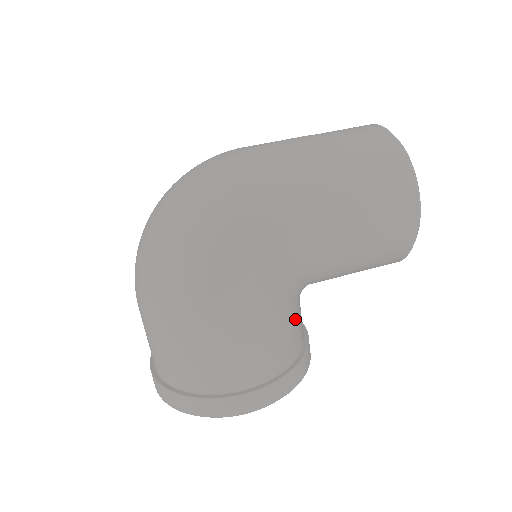
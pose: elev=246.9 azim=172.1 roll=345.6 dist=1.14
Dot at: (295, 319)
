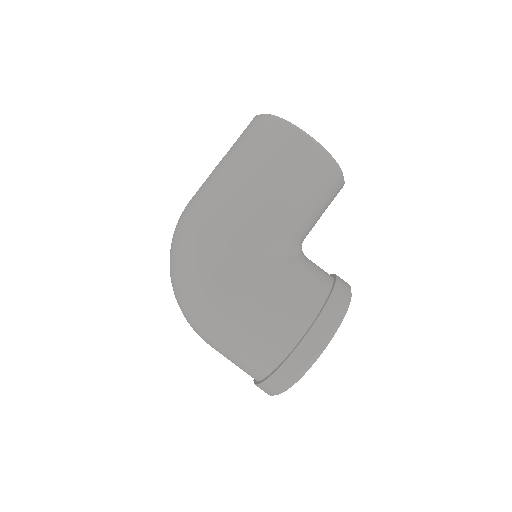
Dot at: (303, 269)
